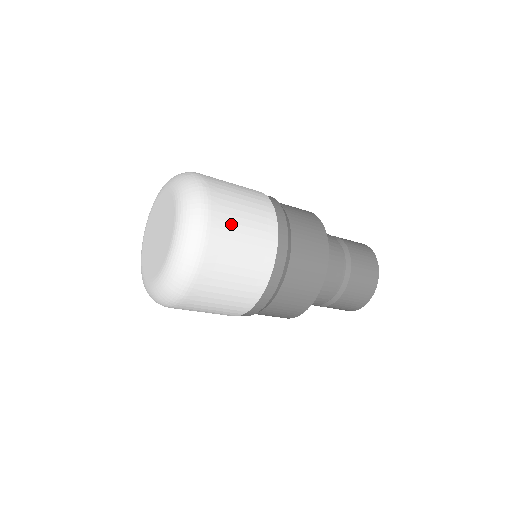
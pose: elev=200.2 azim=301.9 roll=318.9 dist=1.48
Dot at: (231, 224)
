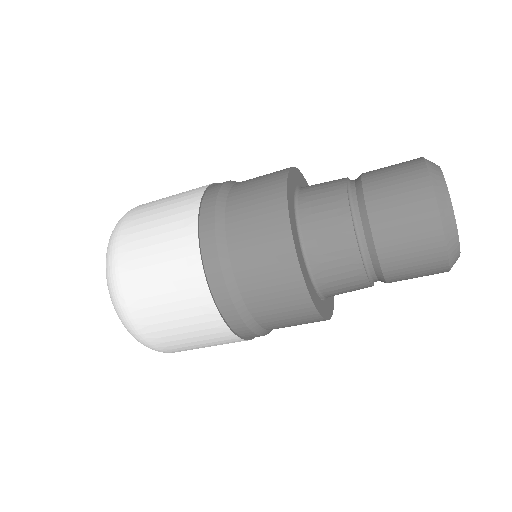
Dot at: occluded
